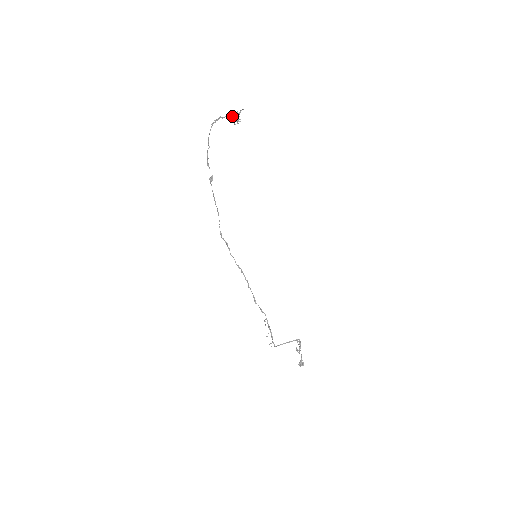
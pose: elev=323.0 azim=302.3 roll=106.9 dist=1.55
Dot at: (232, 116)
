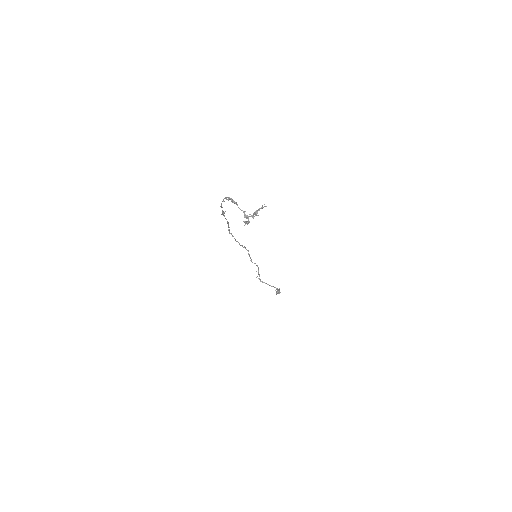
Dot at: (247, 217)
